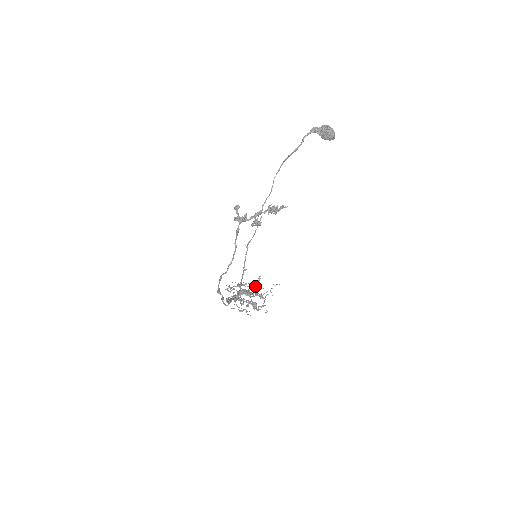
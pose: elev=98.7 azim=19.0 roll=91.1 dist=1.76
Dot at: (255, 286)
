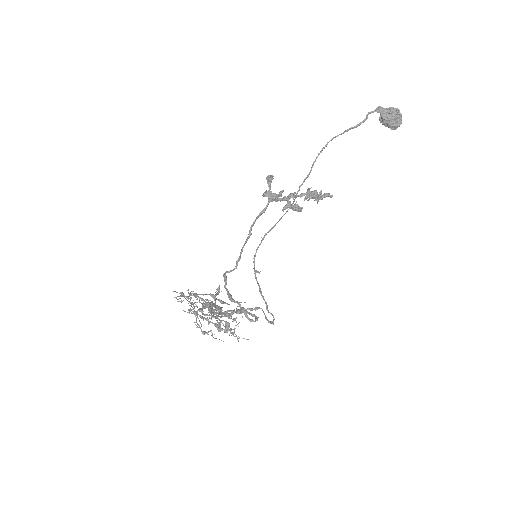
Dot at: occluded
